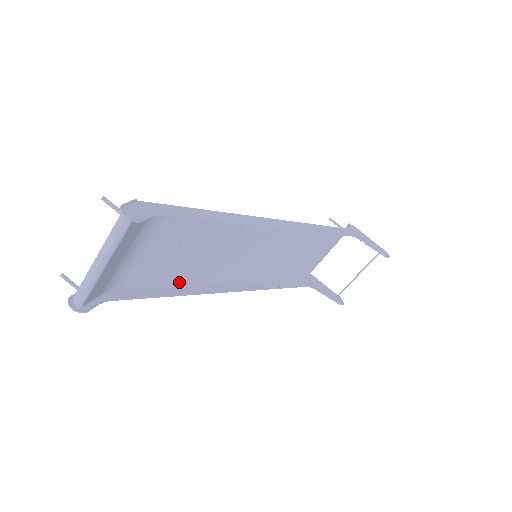
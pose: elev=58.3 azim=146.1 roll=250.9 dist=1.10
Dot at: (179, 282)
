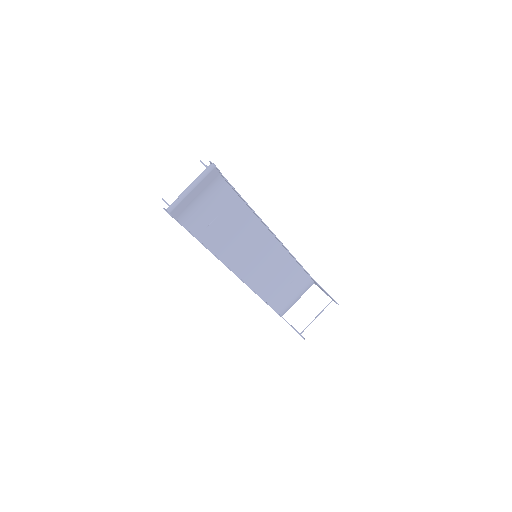
Dot at: (211, 246)
